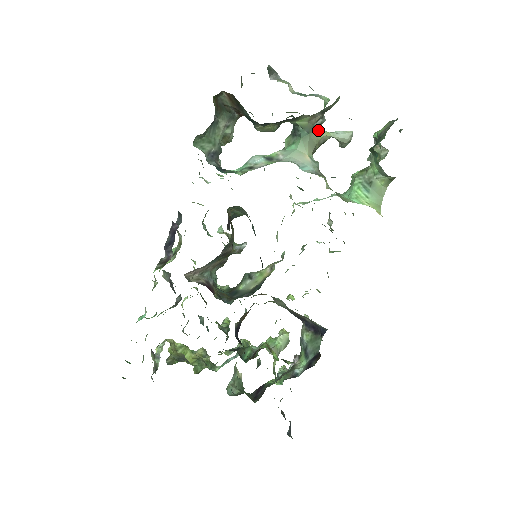
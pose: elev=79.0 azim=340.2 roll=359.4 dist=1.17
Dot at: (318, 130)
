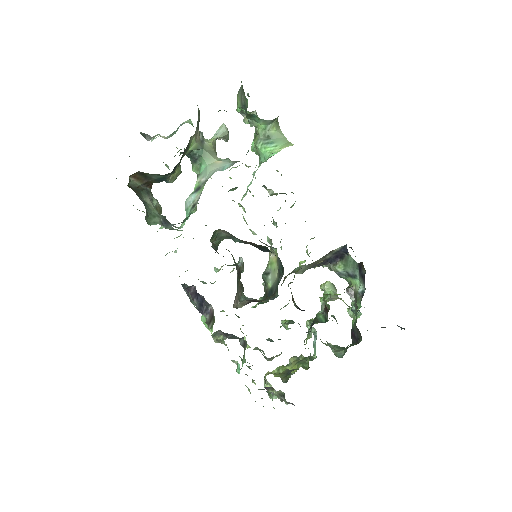
Dot at: (205, 142)
